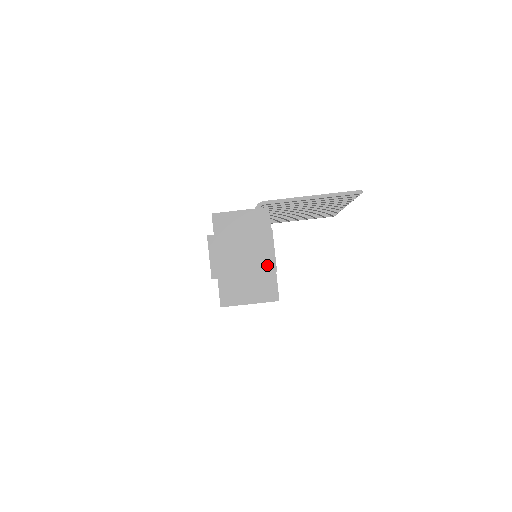
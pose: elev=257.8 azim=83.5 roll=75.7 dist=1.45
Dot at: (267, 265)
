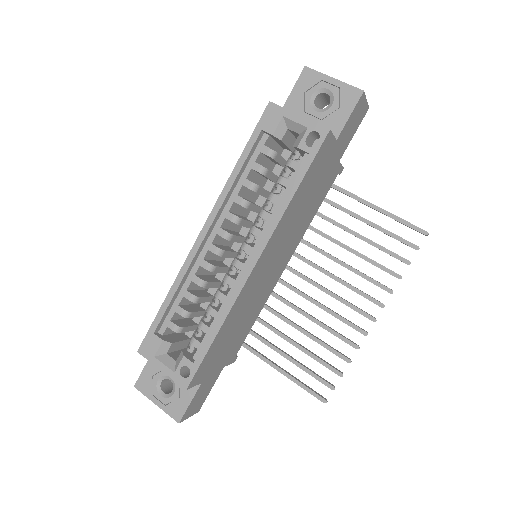
Dot at: occluded
